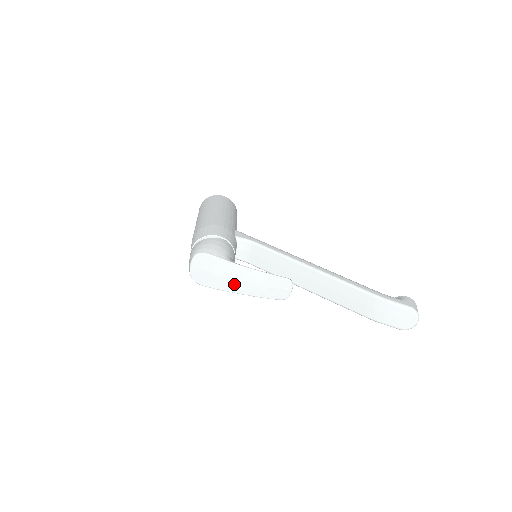
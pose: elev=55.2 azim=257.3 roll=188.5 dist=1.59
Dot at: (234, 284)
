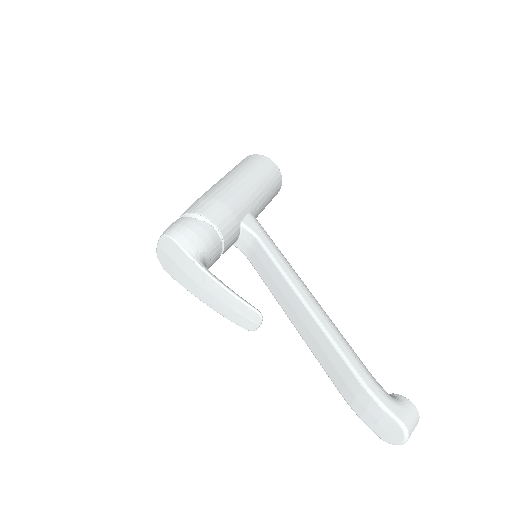
Dot at: (196, 287)
